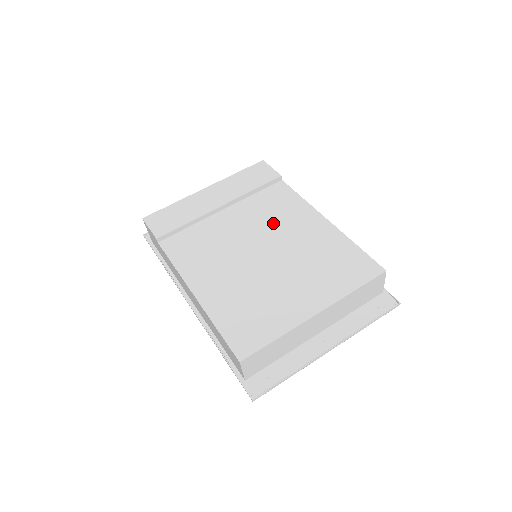
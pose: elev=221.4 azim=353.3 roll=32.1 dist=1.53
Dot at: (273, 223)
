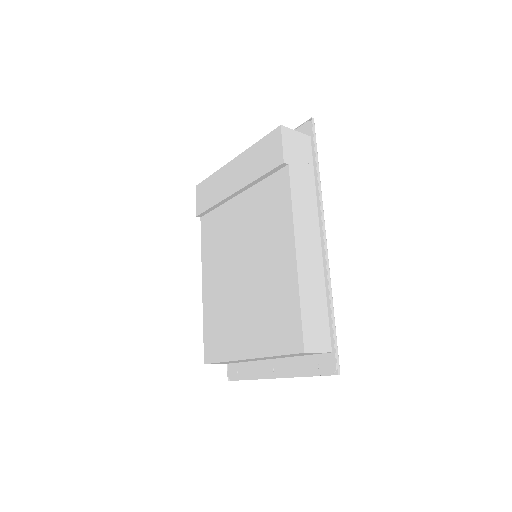
Dot at: (260, 233)
